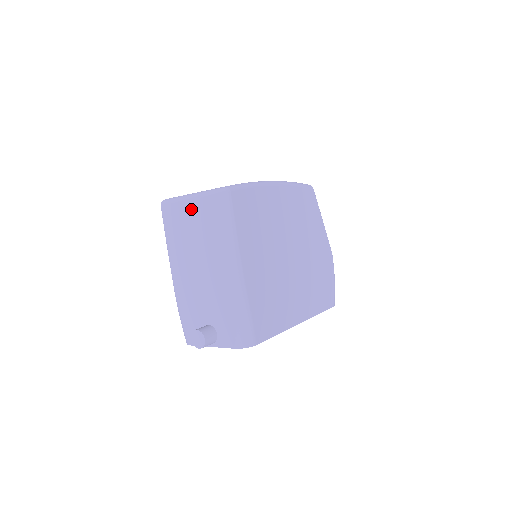
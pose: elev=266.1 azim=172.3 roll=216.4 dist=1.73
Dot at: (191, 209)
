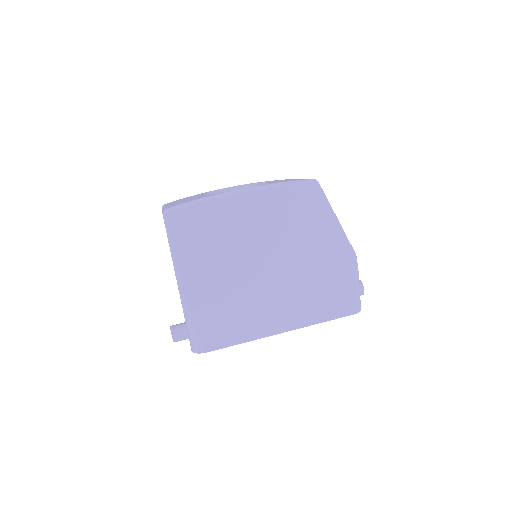
Dot at: occluded
